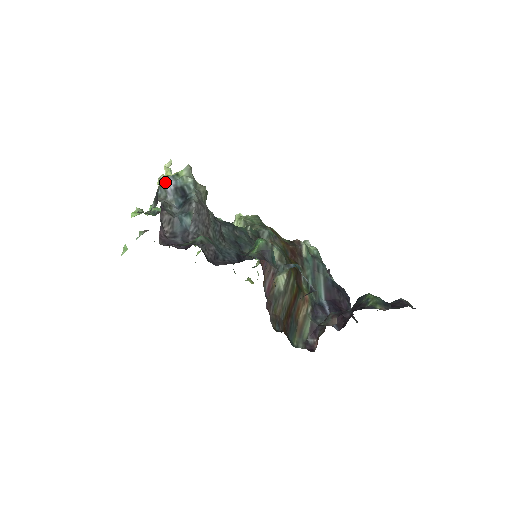
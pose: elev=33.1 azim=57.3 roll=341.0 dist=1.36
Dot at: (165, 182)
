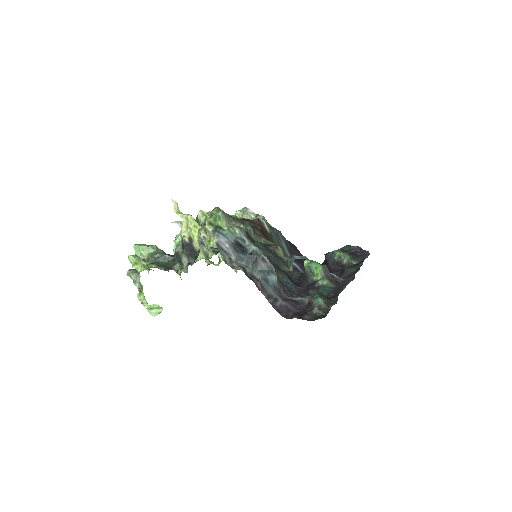
Dot at: (219, 243)
